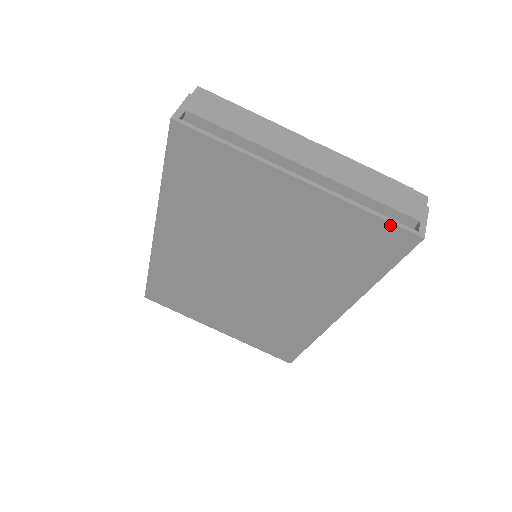
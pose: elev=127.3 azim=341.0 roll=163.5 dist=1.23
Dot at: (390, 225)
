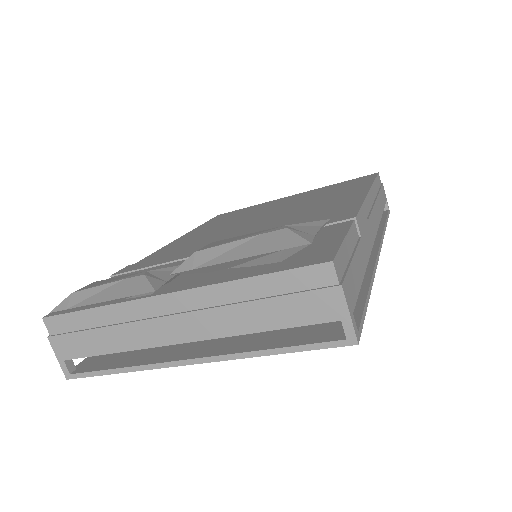
Dot at: (310, 348)
